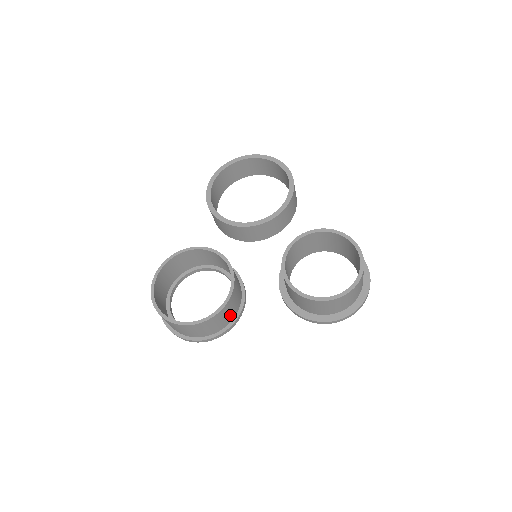
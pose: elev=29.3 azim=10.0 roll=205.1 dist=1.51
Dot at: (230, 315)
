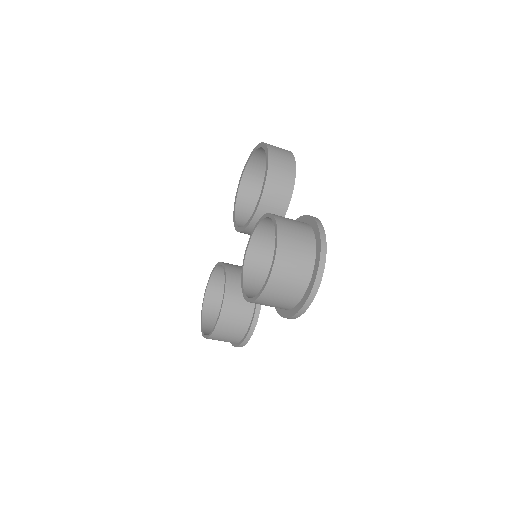
Dot at: (241, 321)
